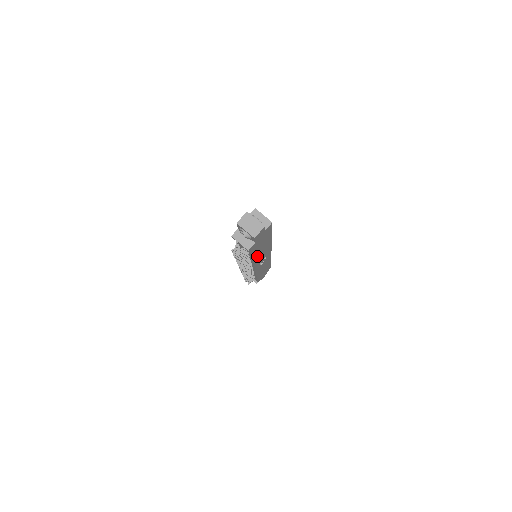
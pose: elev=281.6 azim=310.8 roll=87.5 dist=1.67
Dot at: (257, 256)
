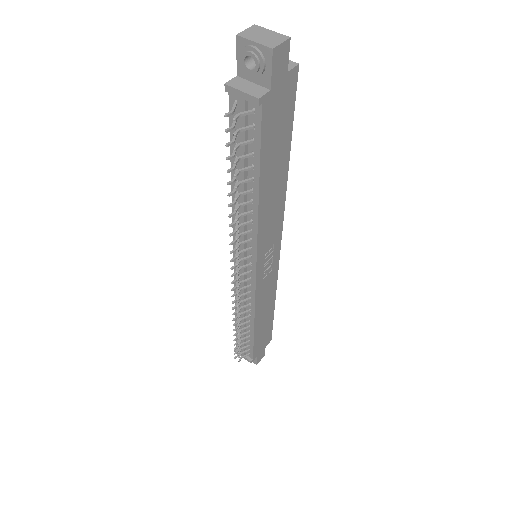
Dot at: (264, 203)
